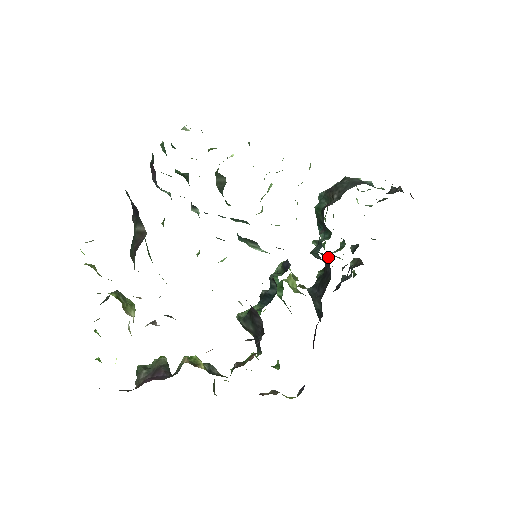
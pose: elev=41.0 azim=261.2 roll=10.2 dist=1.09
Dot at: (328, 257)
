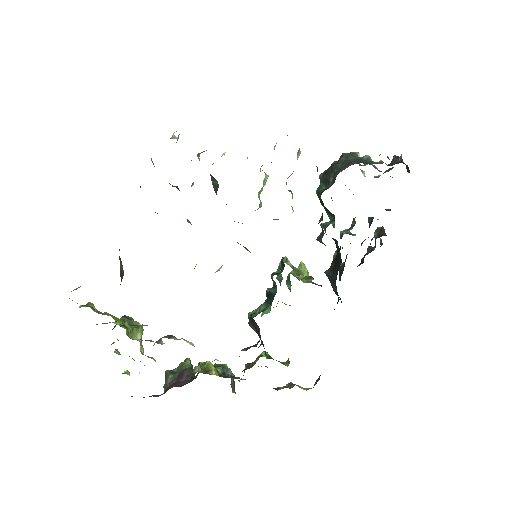
Dot at: (336, 240)
